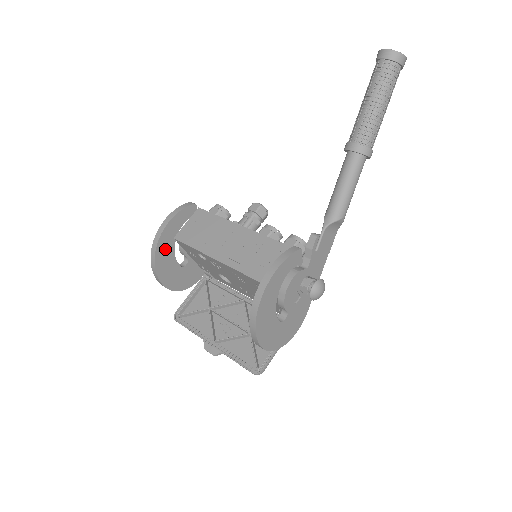
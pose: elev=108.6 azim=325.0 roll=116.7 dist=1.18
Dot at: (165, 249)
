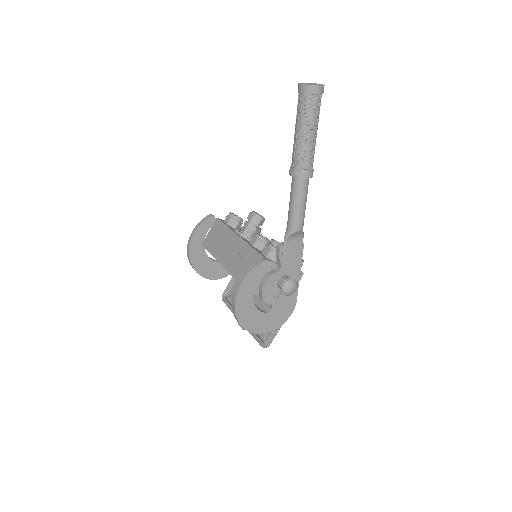
Dot at: (197, 254)
